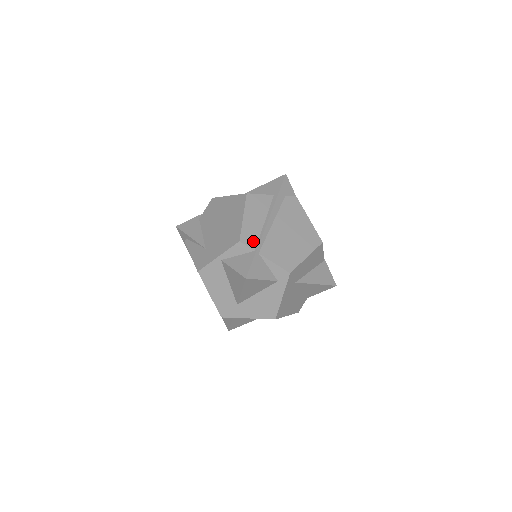
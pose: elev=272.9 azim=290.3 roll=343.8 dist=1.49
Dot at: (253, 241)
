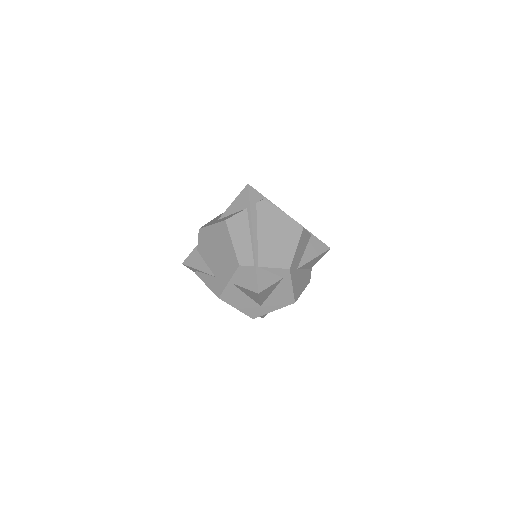
Dot at: (249, 259)
